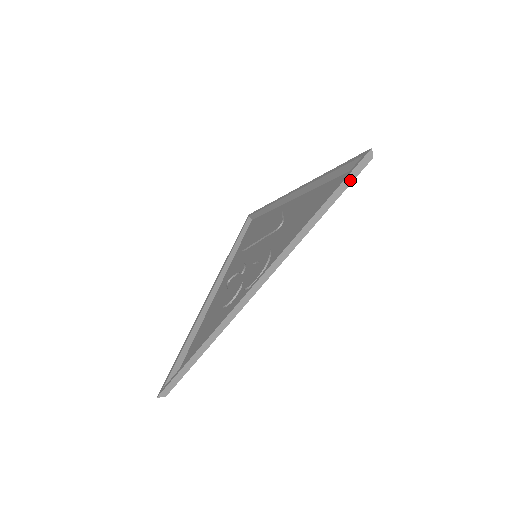
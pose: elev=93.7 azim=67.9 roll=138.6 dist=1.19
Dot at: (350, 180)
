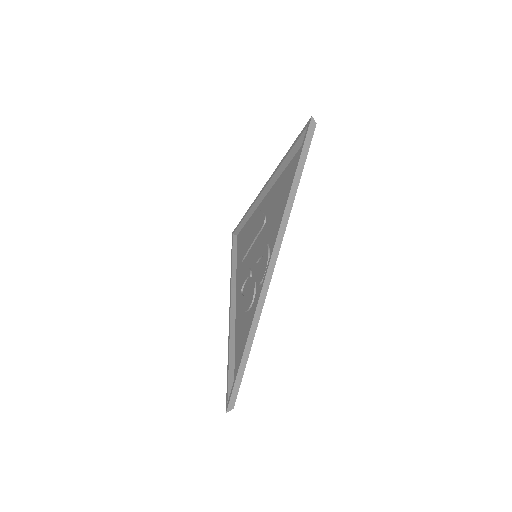
Dot at: (306, 150)
